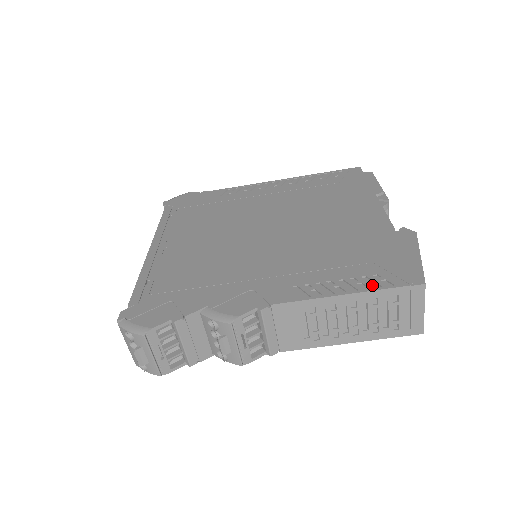
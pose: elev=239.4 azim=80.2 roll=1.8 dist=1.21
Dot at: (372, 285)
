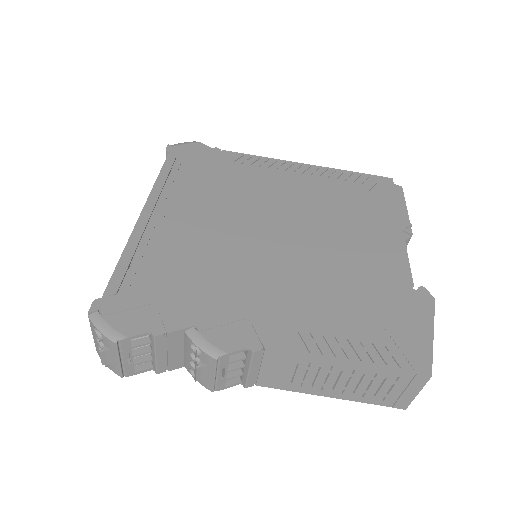
Dot at: (377, 359)
